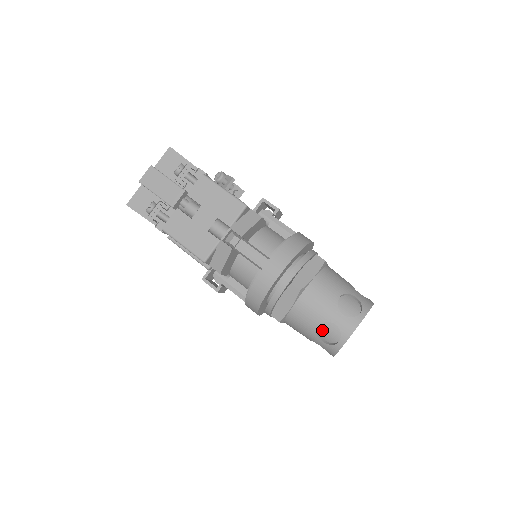
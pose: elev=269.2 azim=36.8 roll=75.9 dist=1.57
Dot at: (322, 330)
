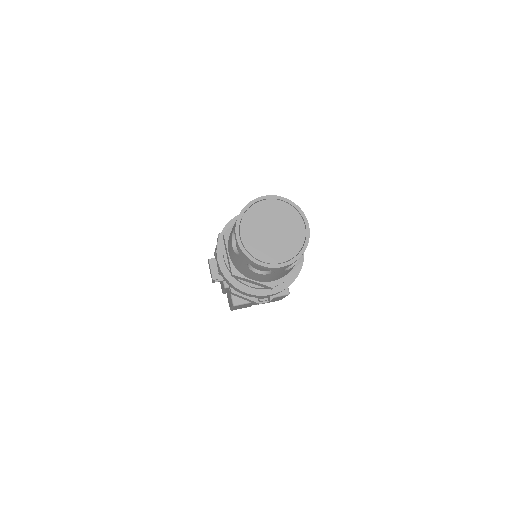
Dot at: occluded
